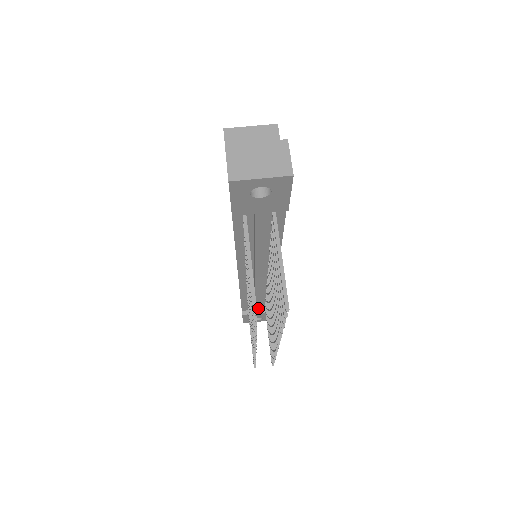
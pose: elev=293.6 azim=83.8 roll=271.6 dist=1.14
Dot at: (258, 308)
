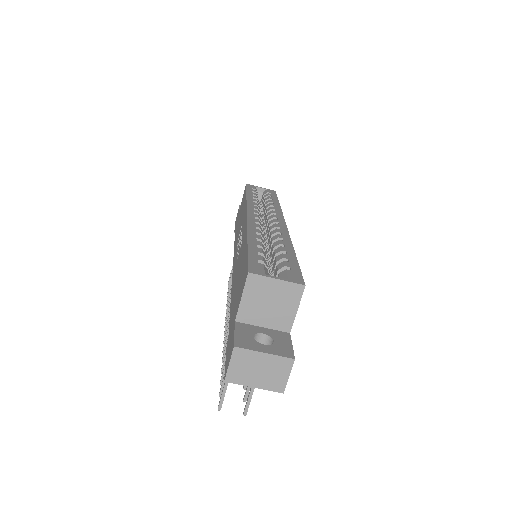
Dot at: occluded
